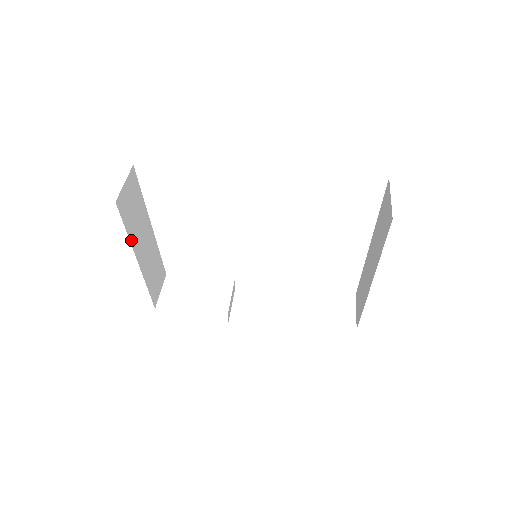
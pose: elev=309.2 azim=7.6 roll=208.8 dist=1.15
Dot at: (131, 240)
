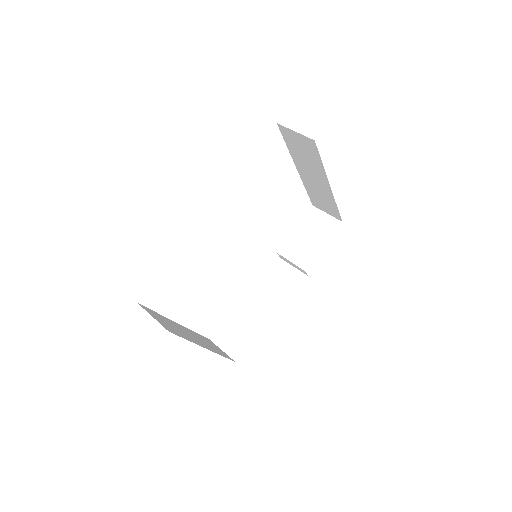
Dot at: occluded
